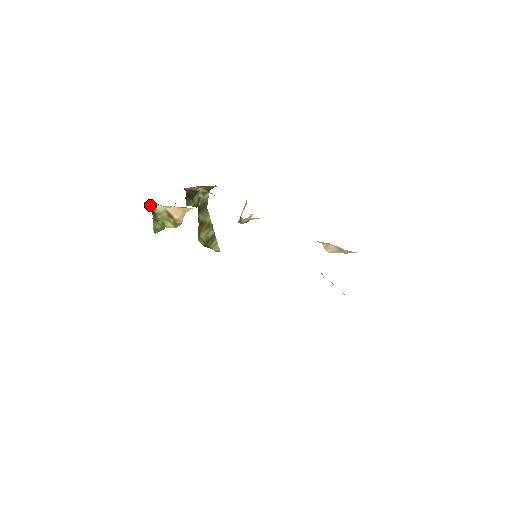
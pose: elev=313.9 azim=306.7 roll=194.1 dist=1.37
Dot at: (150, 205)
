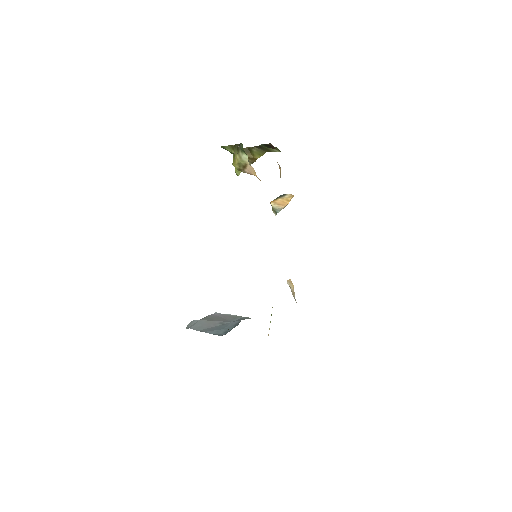
Dot at: (243, 150)
